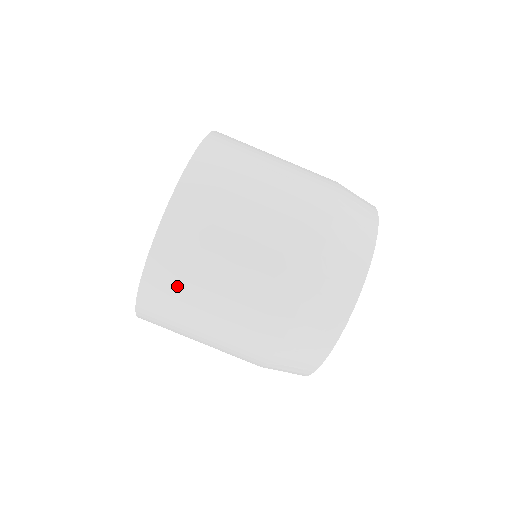
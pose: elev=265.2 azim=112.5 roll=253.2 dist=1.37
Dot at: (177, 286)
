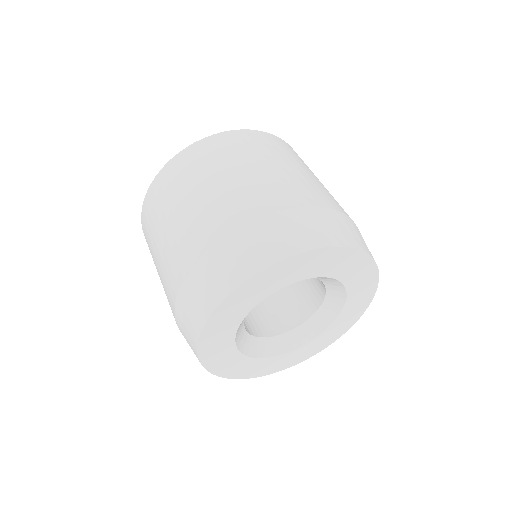
Dot at: (218, 153)
